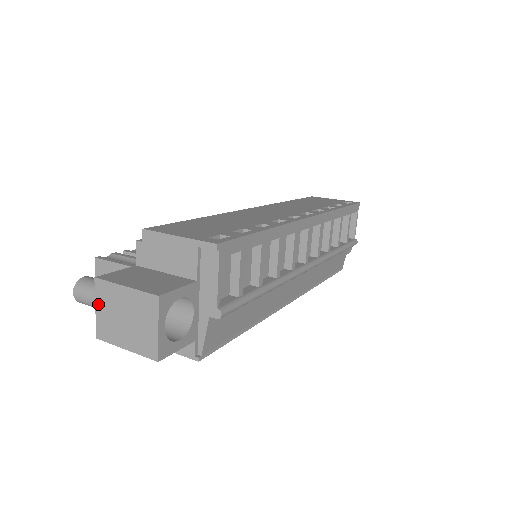
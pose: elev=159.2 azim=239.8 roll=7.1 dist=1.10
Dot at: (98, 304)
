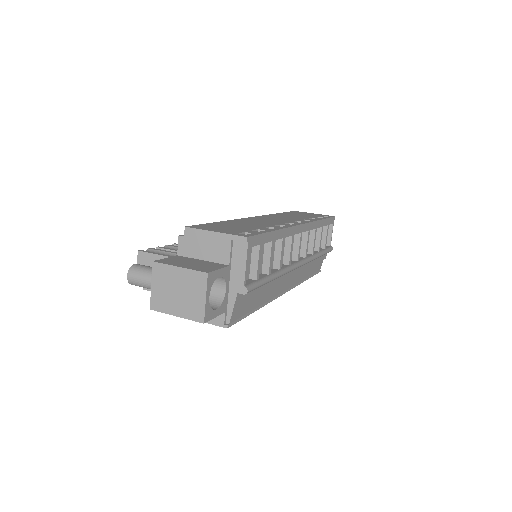
Dot at: (154, 282)
